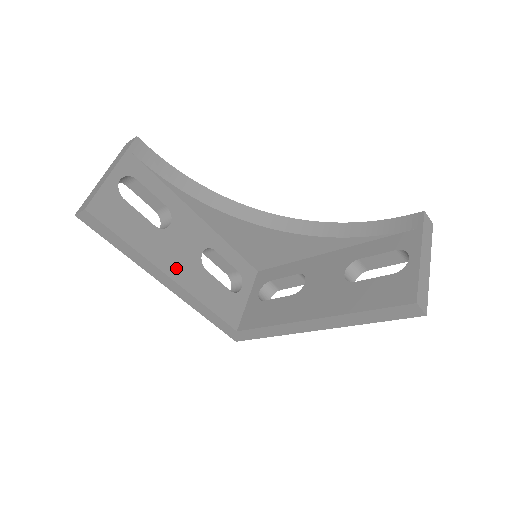
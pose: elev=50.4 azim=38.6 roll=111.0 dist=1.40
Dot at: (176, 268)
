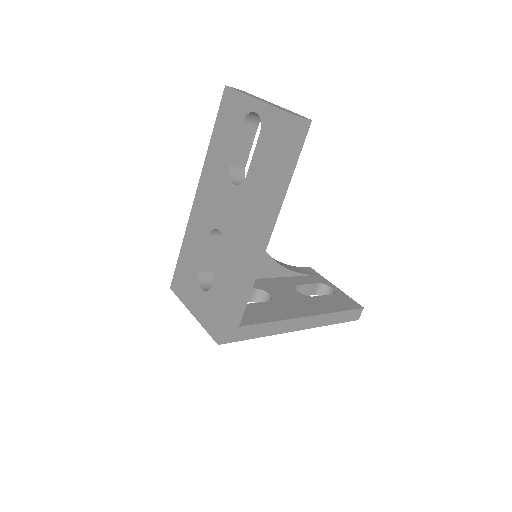
Dot at: occluded
